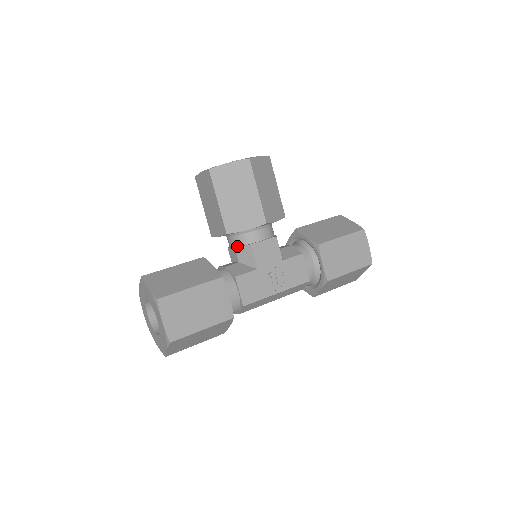
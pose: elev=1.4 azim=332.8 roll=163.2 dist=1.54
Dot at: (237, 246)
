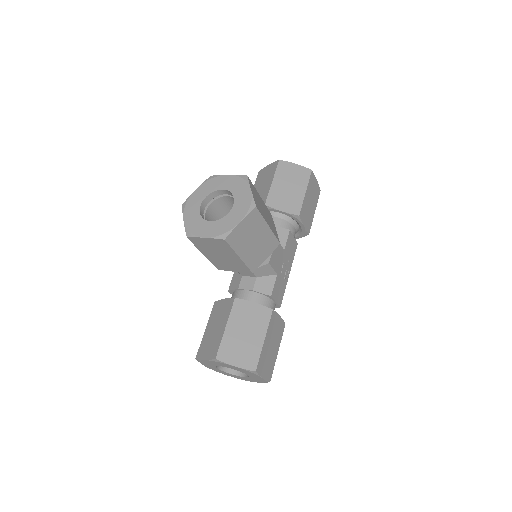
Dot at: occluded
